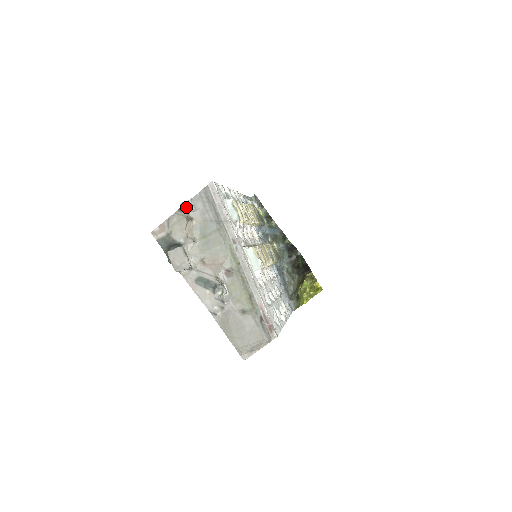
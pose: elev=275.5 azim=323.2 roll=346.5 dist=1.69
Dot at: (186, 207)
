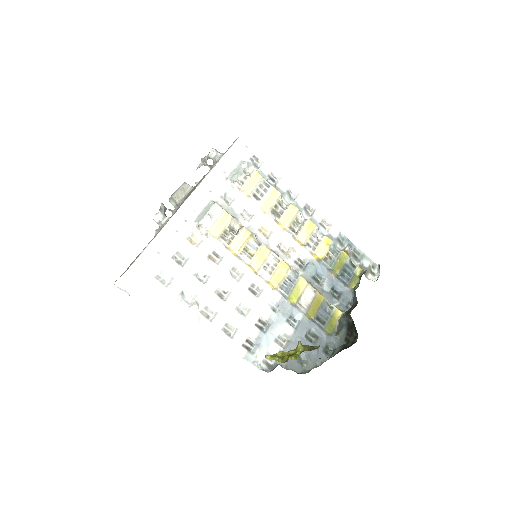
Dot at: (211, 152)
